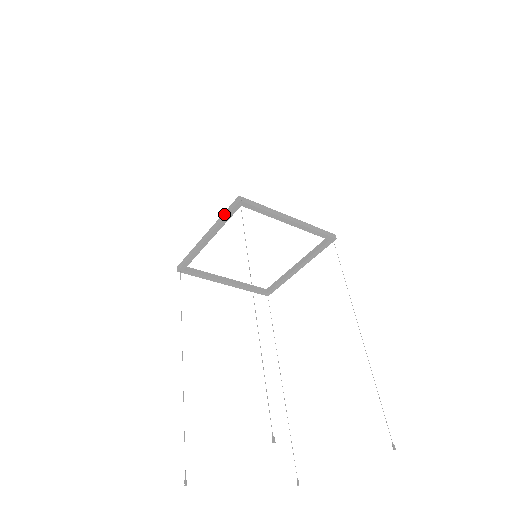
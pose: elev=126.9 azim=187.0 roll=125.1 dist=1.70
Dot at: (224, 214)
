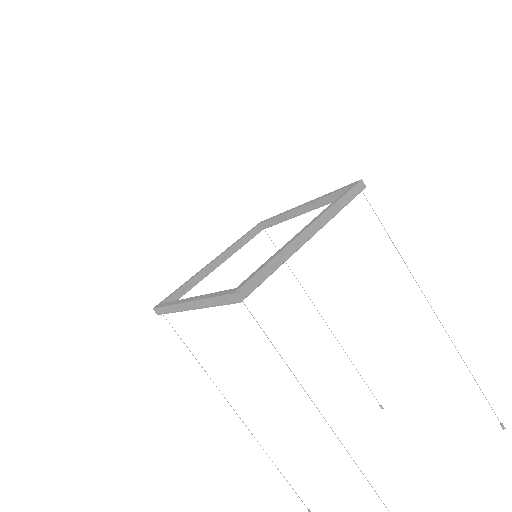
Dot at: (213, 300)
